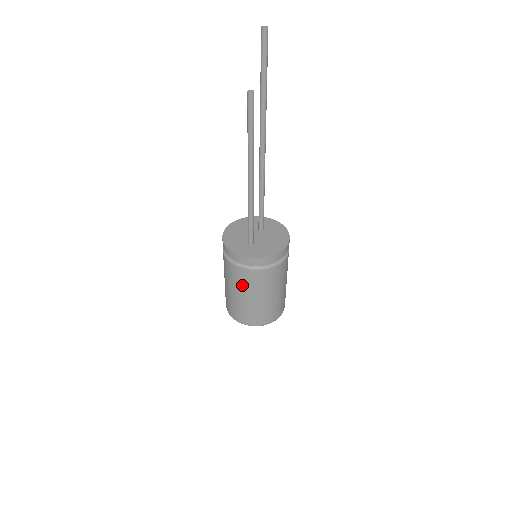
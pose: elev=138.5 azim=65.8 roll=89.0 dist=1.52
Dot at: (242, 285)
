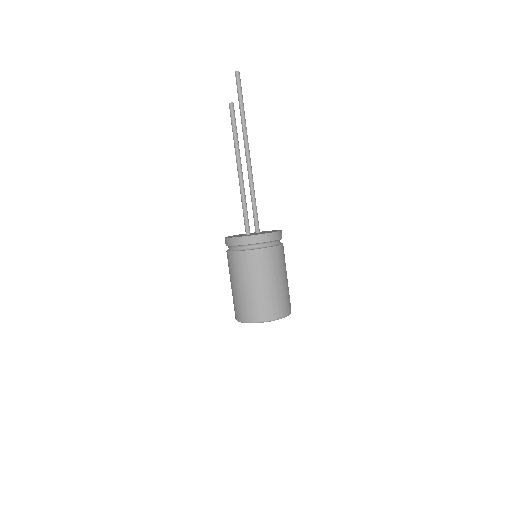
Dot at: (244, 271)
